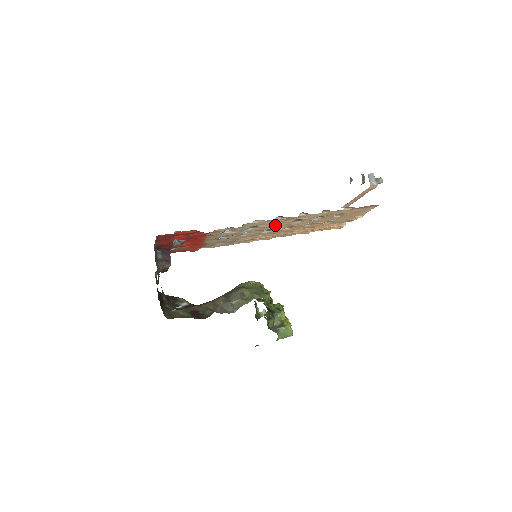
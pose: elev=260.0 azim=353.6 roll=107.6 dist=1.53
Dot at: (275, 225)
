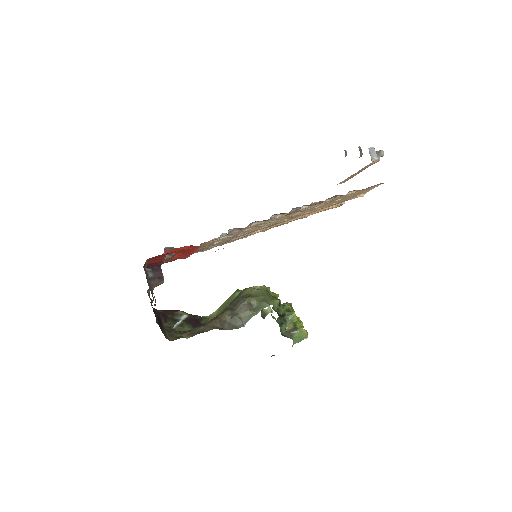
Dot at: (274, 221)
